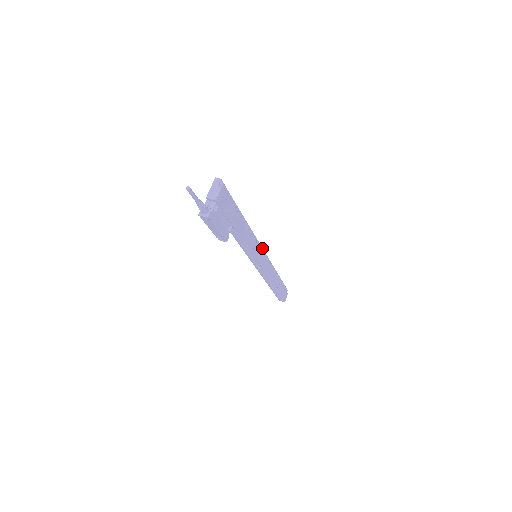
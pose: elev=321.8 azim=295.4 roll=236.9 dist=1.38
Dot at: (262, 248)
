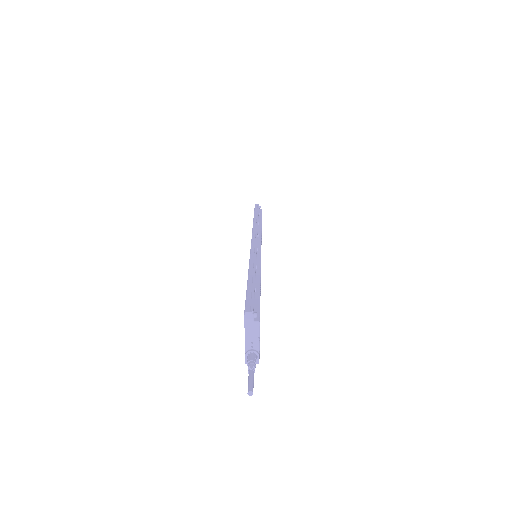
Dot at: (256, 240)
